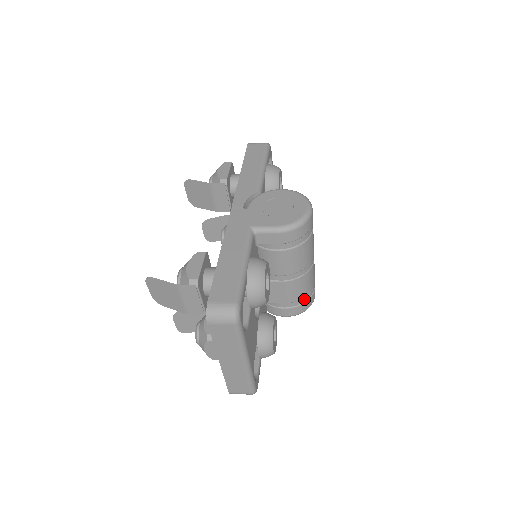
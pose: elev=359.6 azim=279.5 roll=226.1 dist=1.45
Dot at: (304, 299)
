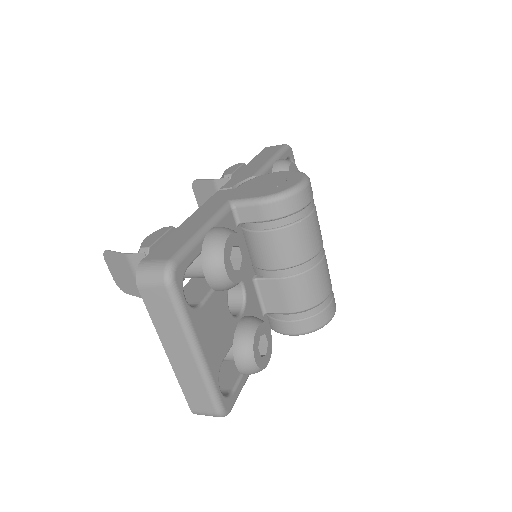
Dot at: (313, 310)
